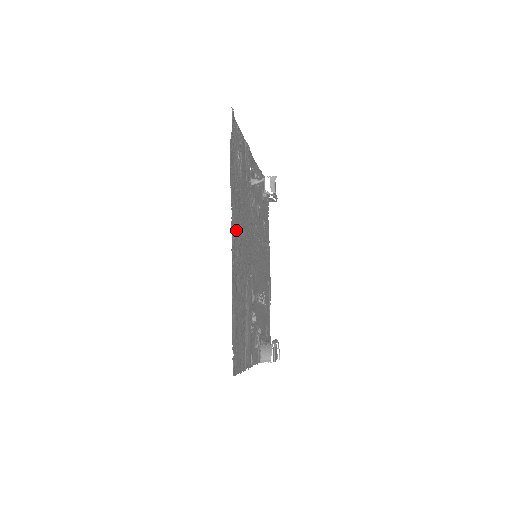
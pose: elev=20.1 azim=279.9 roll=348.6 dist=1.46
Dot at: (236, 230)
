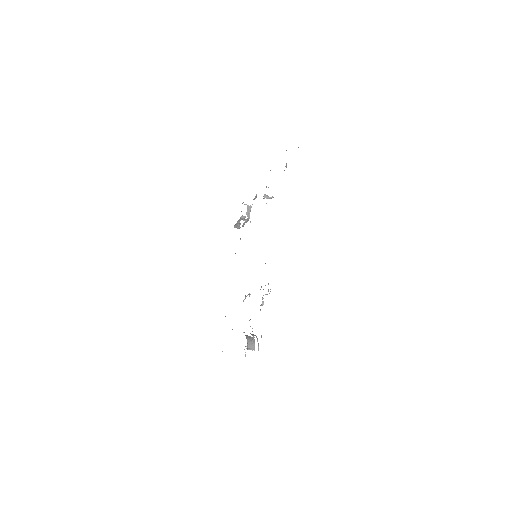
Dot at: occluded
